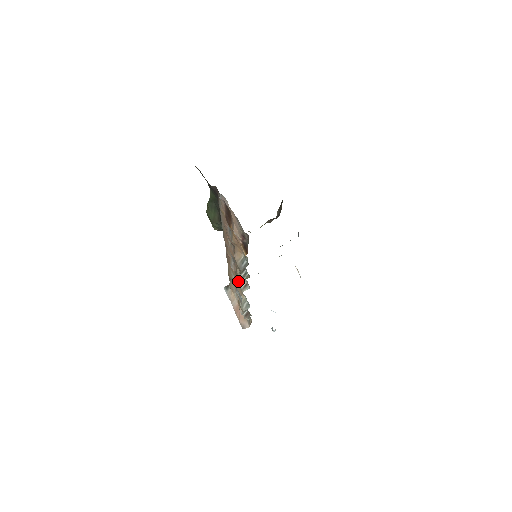
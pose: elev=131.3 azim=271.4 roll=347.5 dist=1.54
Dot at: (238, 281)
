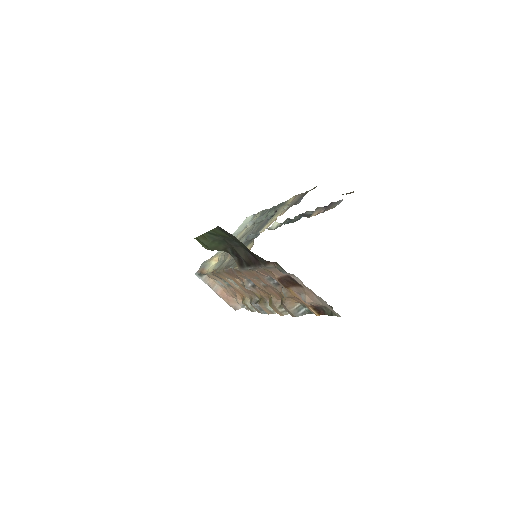
Dot at: (263, 303)
